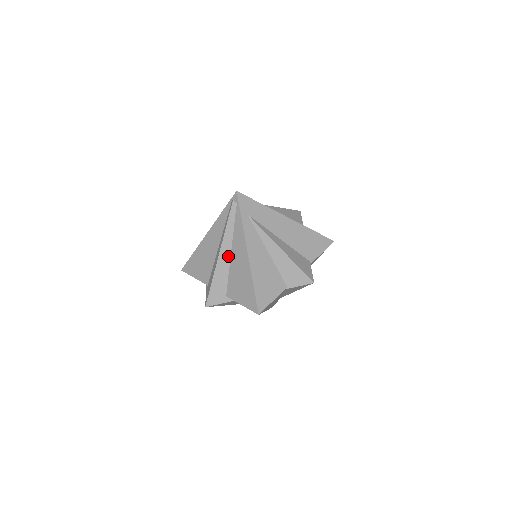
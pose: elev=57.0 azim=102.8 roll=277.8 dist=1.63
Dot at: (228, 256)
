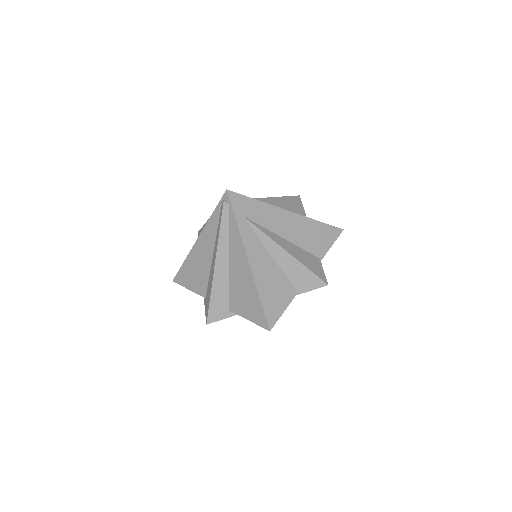
Dot at: (226, 265)
